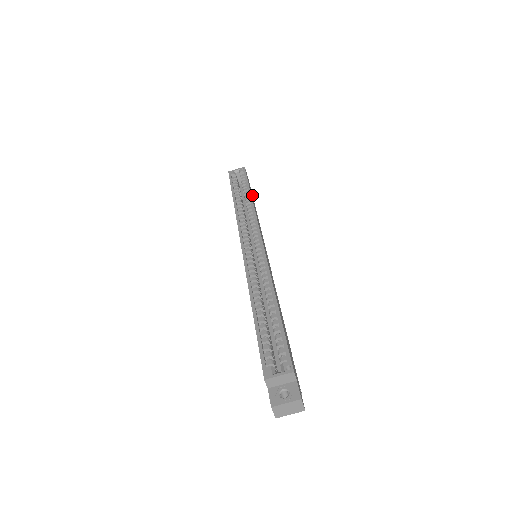
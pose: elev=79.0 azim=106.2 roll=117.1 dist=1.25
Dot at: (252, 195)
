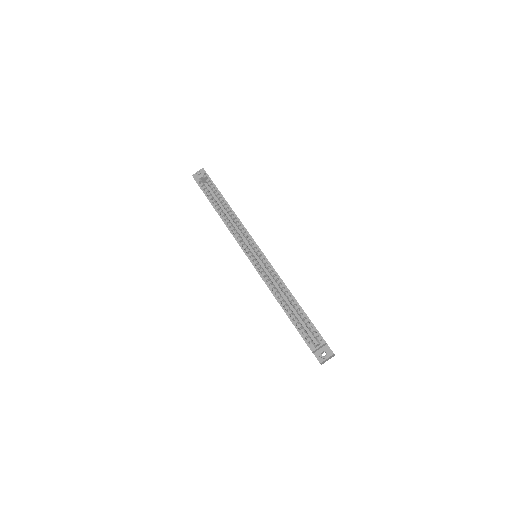
Dot at: occluded
